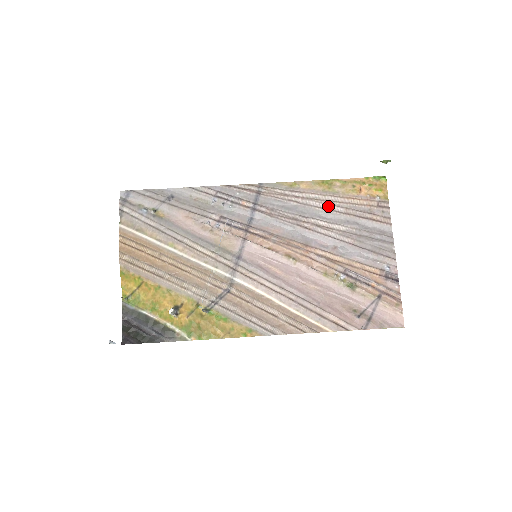
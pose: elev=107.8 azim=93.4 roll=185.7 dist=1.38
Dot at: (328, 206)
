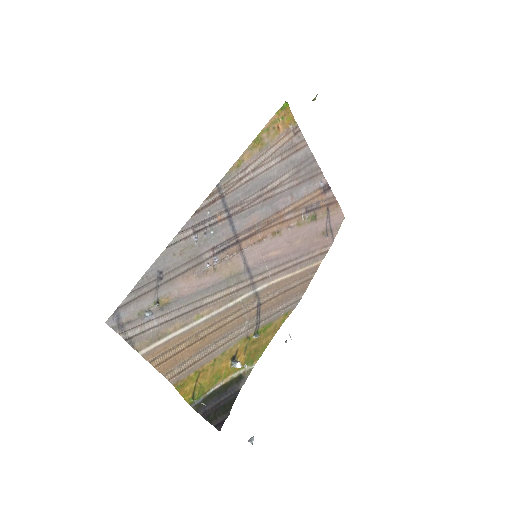
Dot at: (270, 163)
